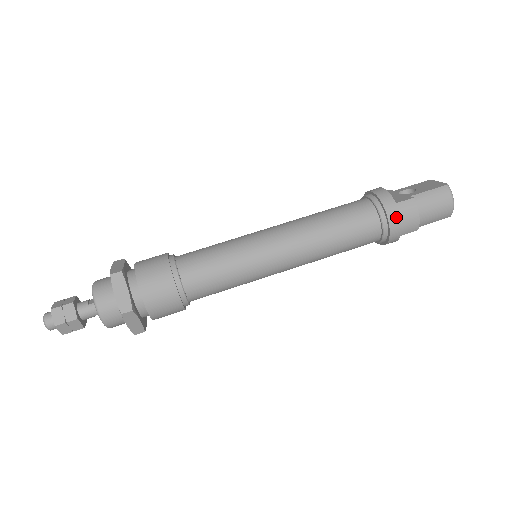
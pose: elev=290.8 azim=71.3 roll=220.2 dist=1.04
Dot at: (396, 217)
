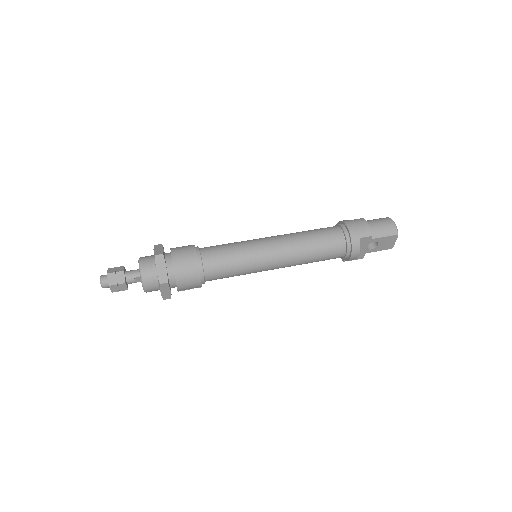
Dot at: (351, 224)
